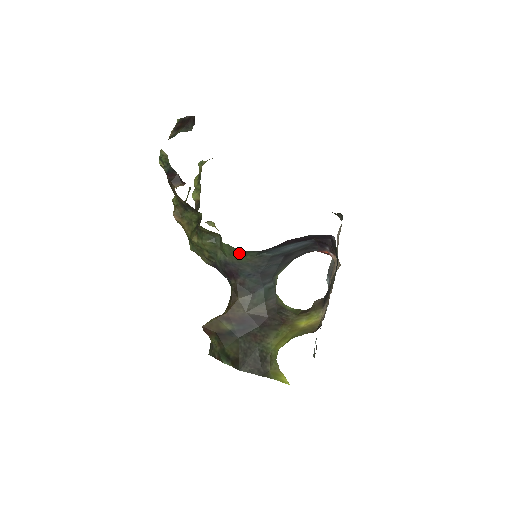
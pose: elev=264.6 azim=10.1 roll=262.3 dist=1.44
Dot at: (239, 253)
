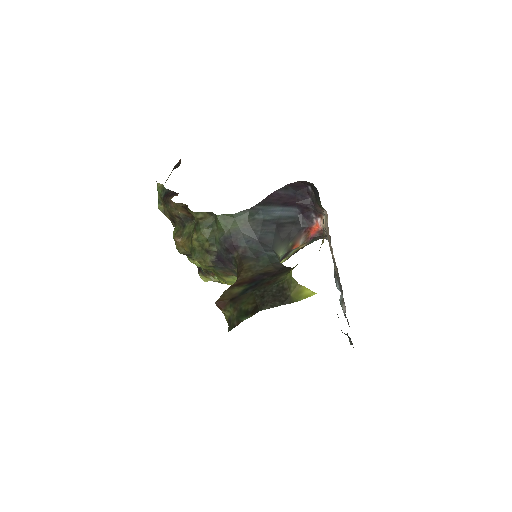
Dot at: (233, 220)
